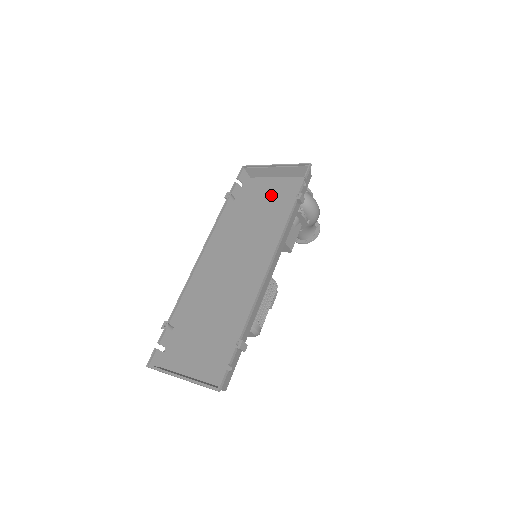
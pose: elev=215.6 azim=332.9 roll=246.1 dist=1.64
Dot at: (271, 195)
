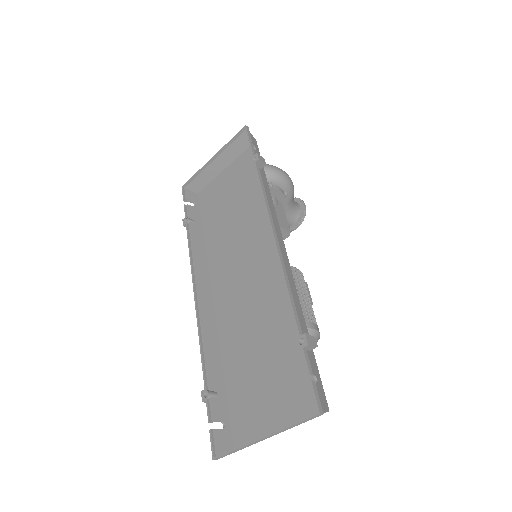
Dot at: (229, 188)
